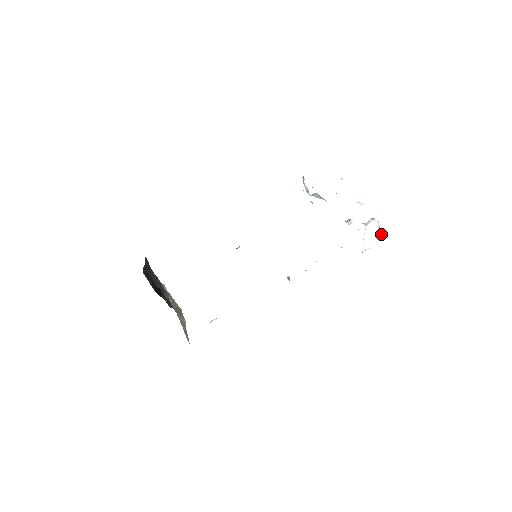
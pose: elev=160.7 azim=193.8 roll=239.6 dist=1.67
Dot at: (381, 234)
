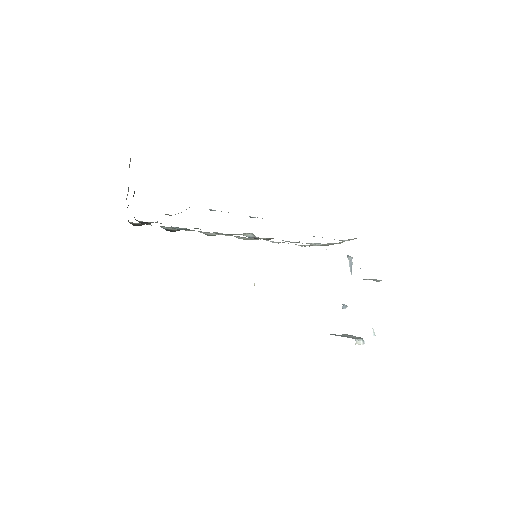
Dot at: occluded
